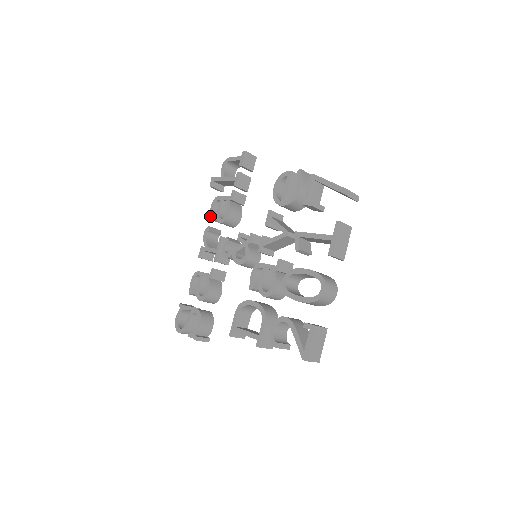
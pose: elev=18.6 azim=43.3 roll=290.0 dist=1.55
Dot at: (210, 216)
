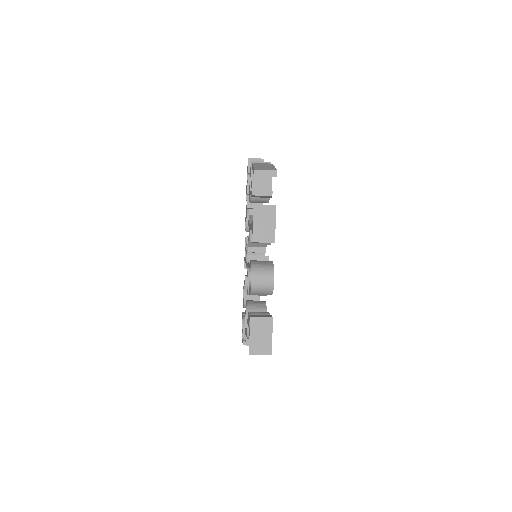
Dot at: (245, 227)
